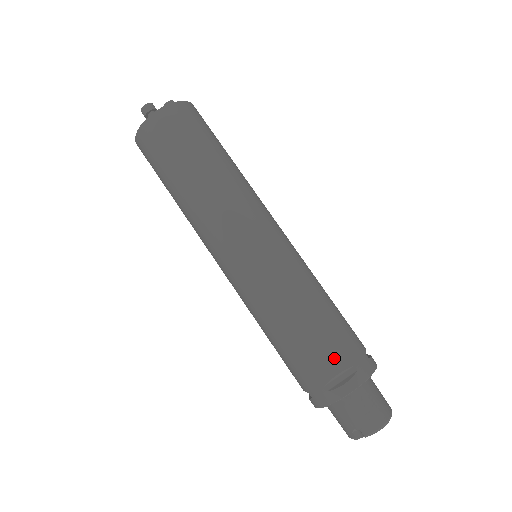
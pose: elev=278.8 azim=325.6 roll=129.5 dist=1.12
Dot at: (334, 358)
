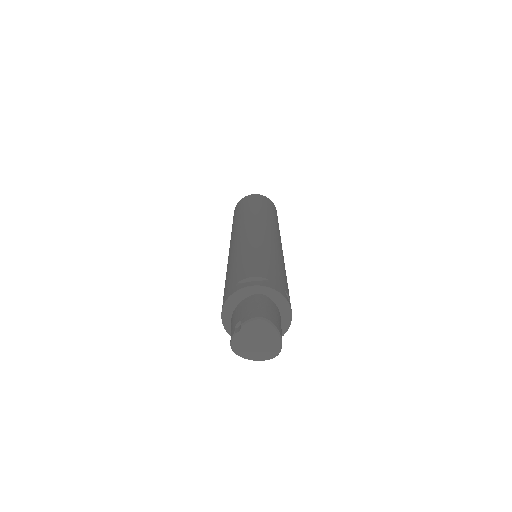
Dot at: (258, 271)
